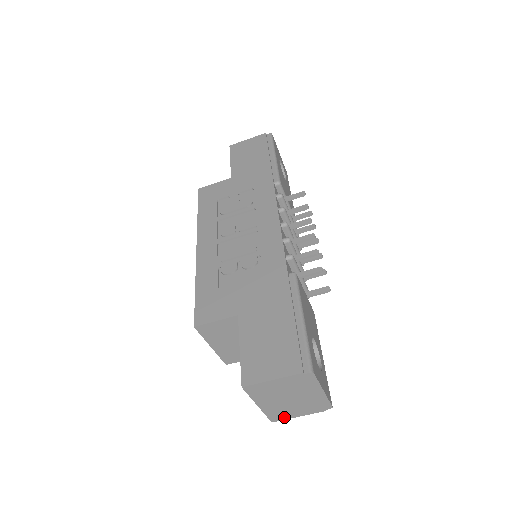
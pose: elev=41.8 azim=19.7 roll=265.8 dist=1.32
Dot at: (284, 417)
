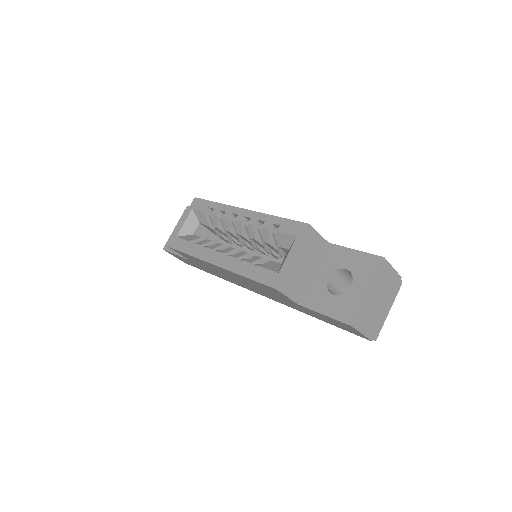
Dot at: (359, 326)
